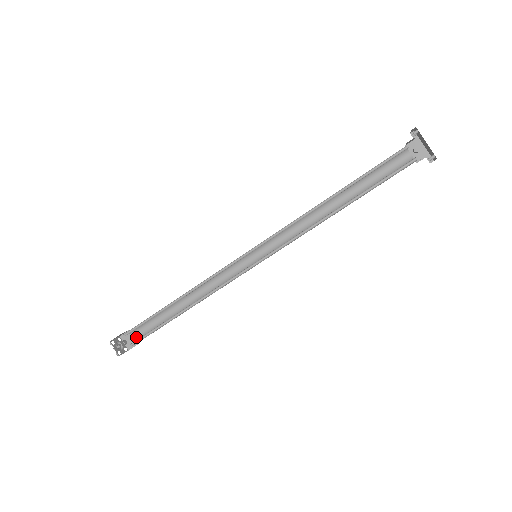
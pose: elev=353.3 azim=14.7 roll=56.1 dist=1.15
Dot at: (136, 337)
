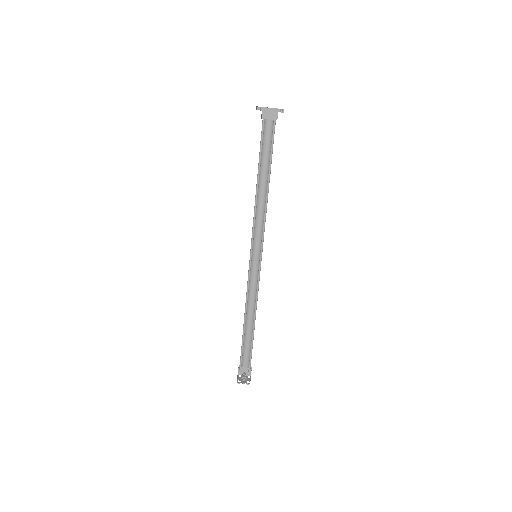
Dot at: (246, 365)
